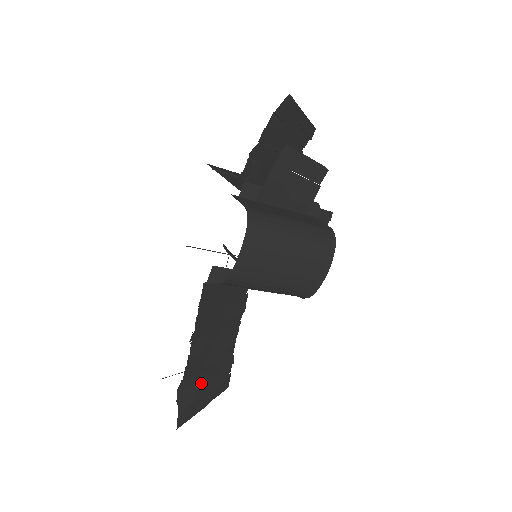
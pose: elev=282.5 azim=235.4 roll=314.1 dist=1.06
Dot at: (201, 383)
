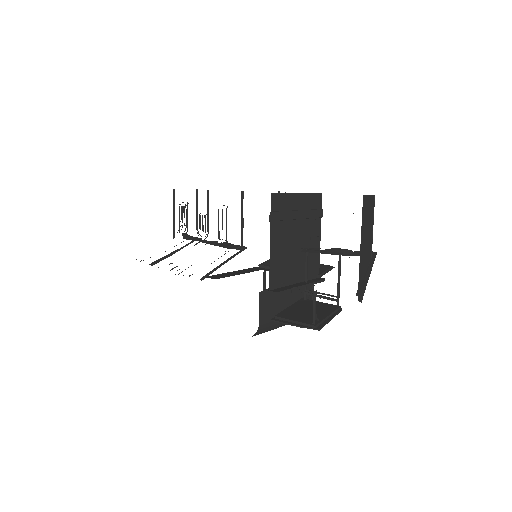
Dot at: occluded
